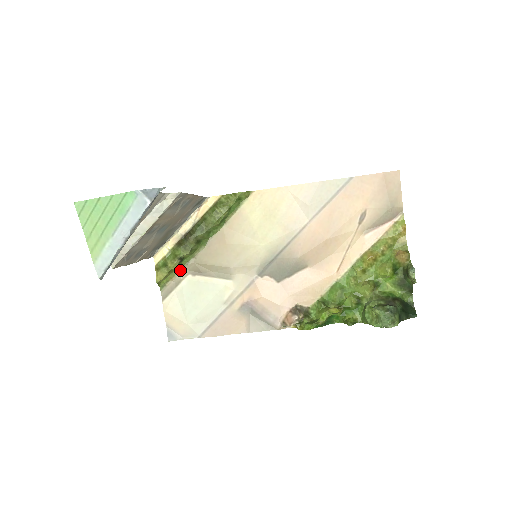
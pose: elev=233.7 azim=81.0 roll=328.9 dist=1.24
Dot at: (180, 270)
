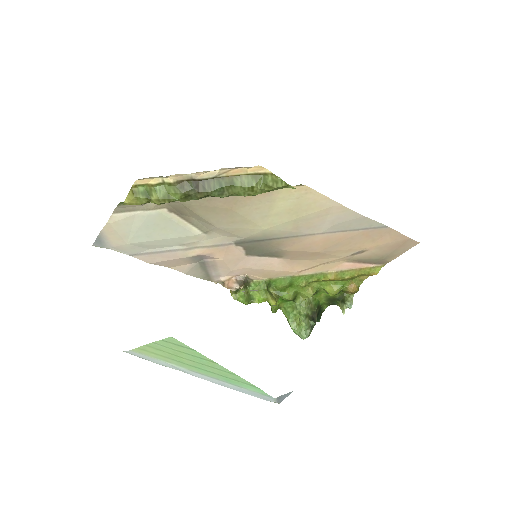
Dot at: occluded
